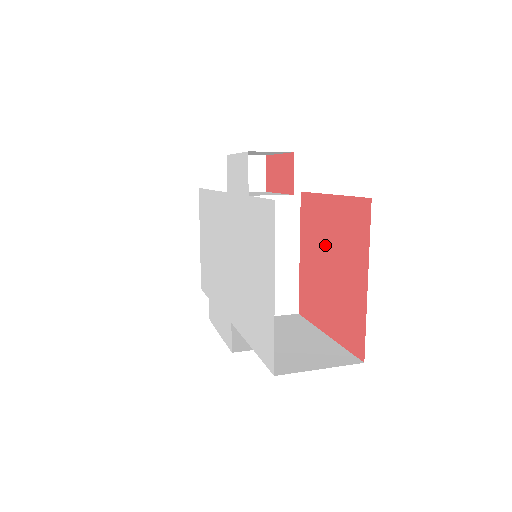
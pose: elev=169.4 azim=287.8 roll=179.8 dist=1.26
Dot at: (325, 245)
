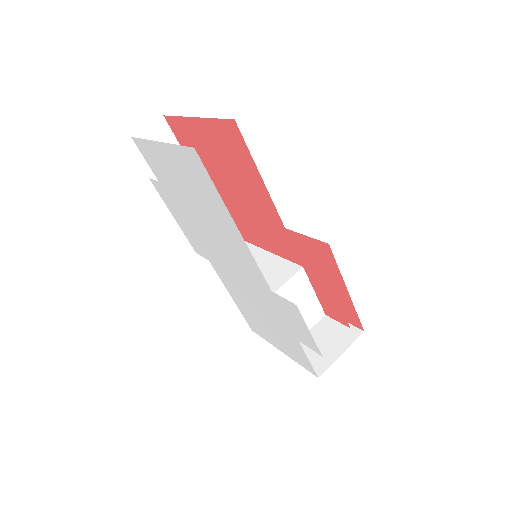
Dot at: occluded
